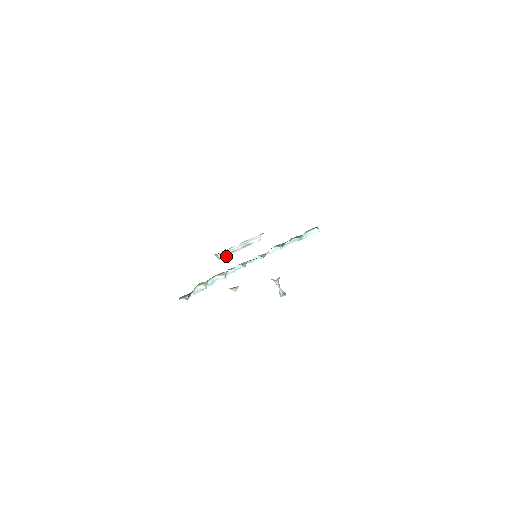
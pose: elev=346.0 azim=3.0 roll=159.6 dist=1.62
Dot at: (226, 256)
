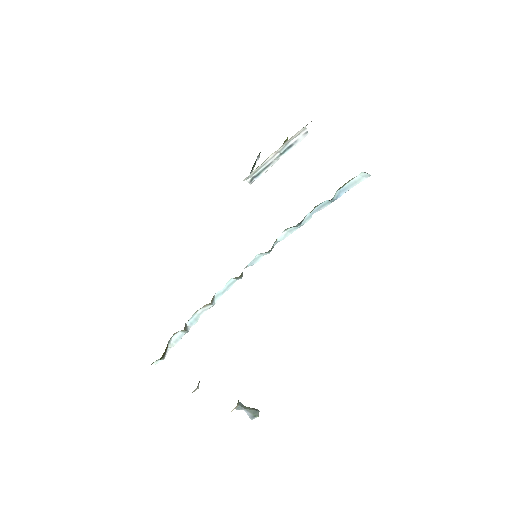
Dot at: (258, 177)
